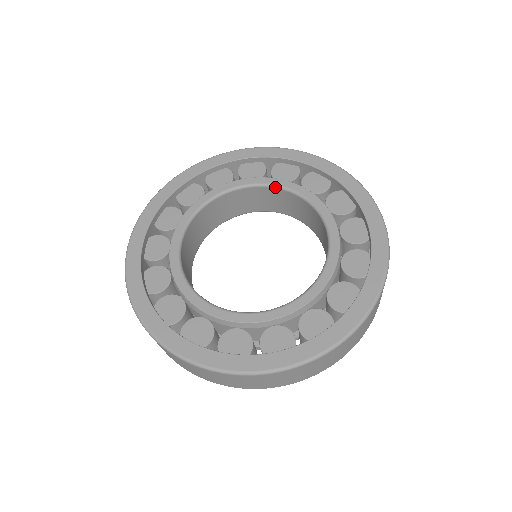
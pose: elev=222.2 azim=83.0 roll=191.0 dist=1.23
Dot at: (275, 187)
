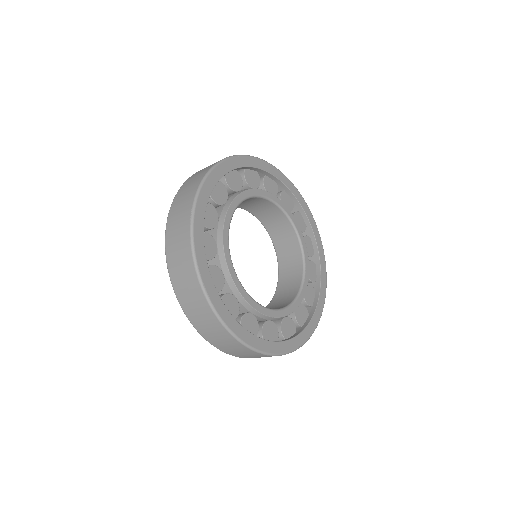
Dot at: (272, 202)
